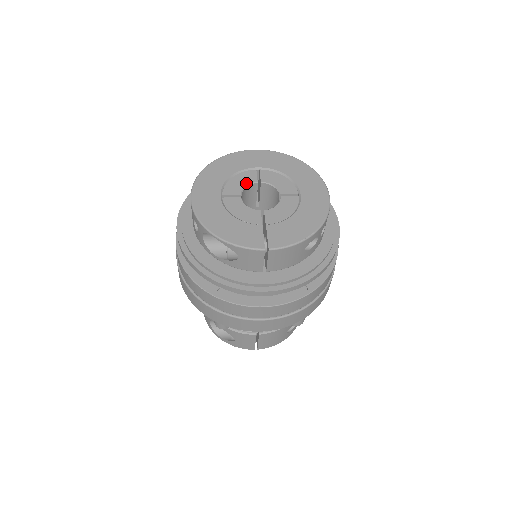
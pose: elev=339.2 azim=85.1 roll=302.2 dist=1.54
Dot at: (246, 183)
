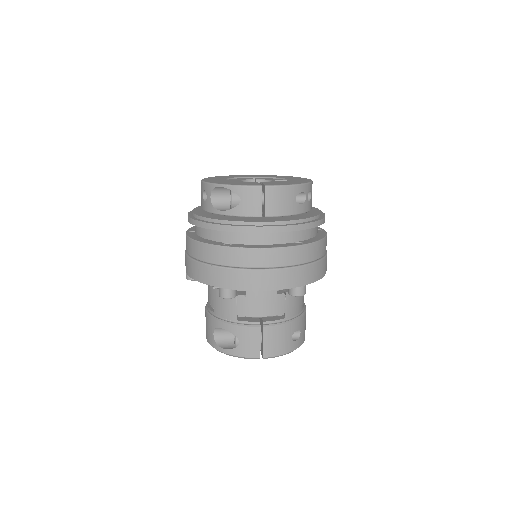
Dot at: (245, 179)
